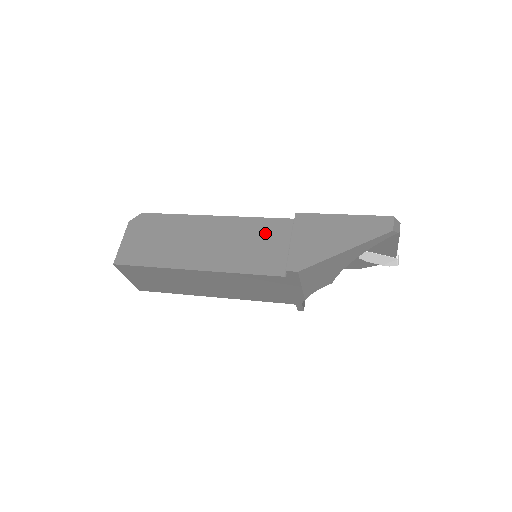
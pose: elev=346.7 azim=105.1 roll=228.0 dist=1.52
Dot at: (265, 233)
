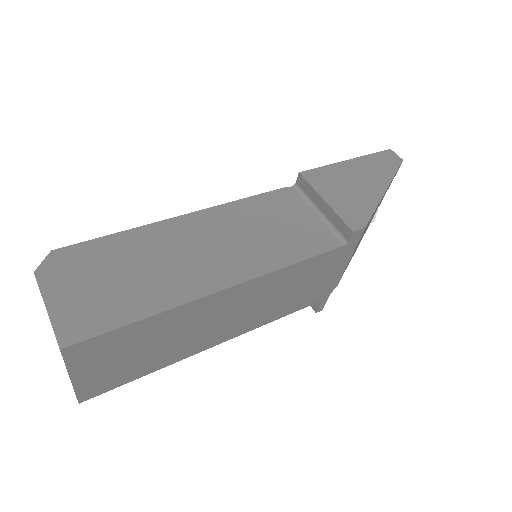
Dot at: (274, 210)
